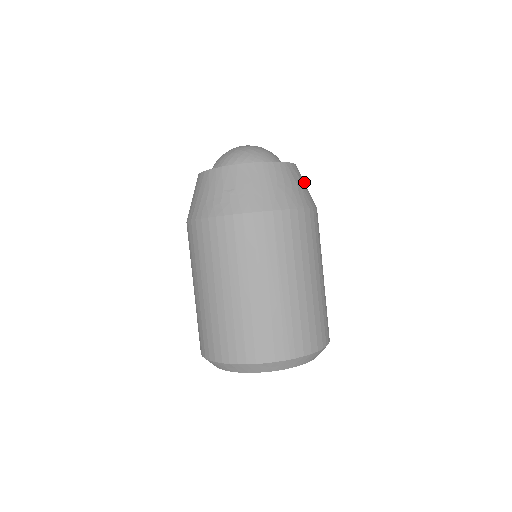
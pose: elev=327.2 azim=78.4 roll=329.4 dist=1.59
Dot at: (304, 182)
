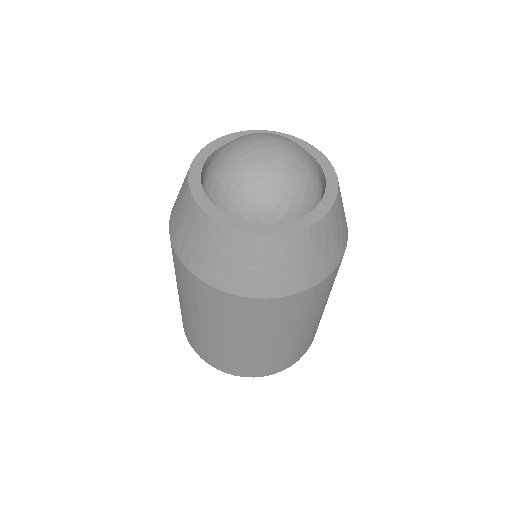
Dot at: (341, 199)
